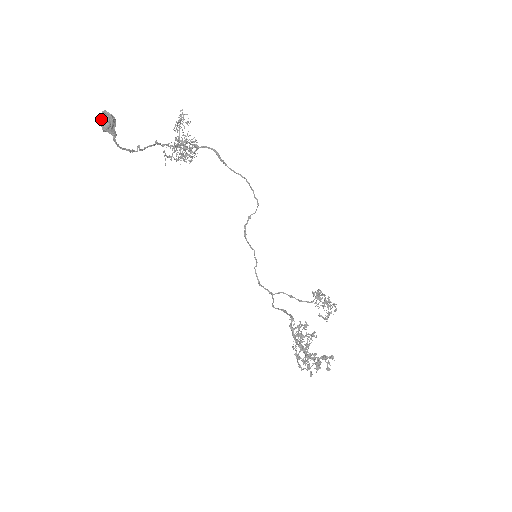
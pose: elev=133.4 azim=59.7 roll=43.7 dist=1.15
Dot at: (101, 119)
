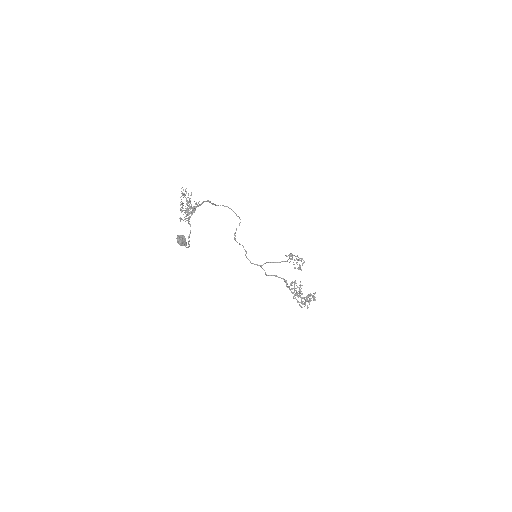
Dot at: (179, 242)
